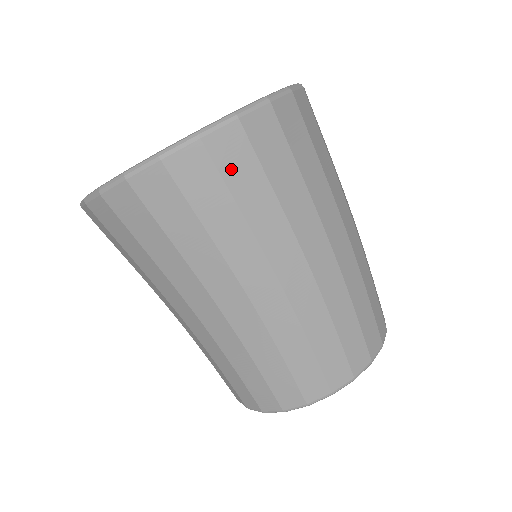
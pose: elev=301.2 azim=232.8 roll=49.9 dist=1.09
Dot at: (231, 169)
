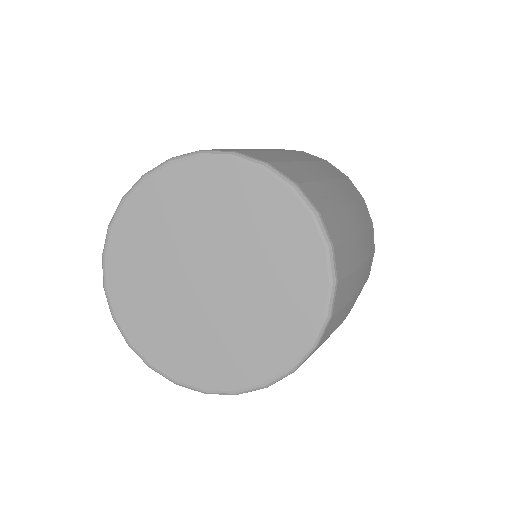
Dot at: occluded
